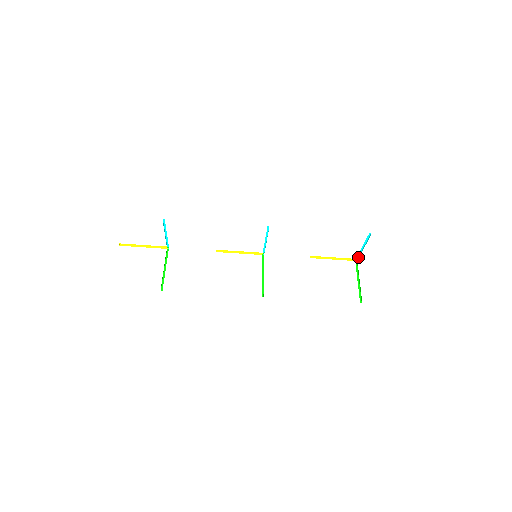
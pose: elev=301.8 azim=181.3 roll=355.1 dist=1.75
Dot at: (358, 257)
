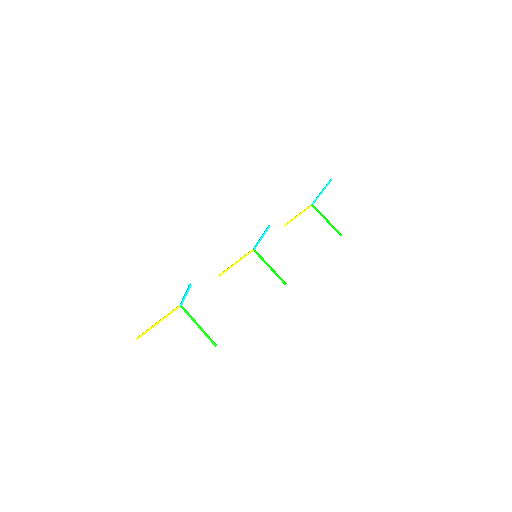
Dot at: (314, 202)
